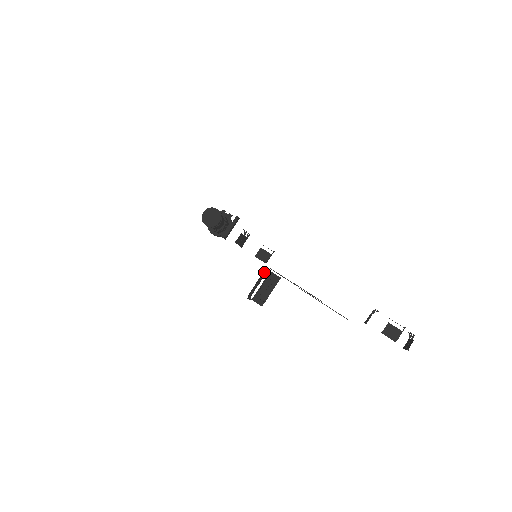
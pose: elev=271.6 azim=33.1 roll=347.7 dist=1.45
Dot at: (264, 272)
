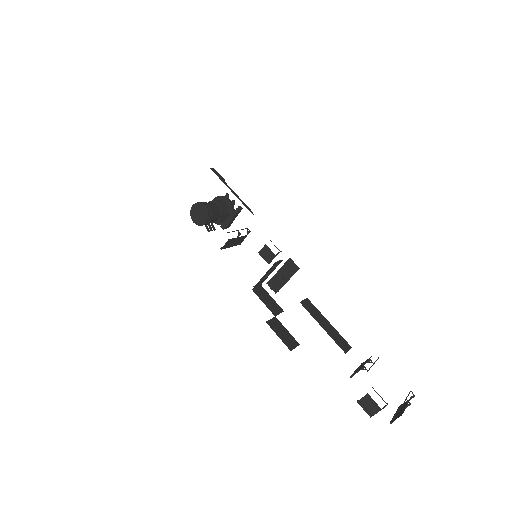
Dot at: (274, 265)
